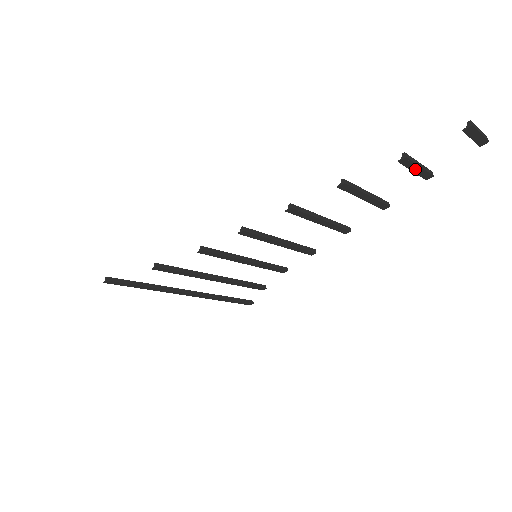
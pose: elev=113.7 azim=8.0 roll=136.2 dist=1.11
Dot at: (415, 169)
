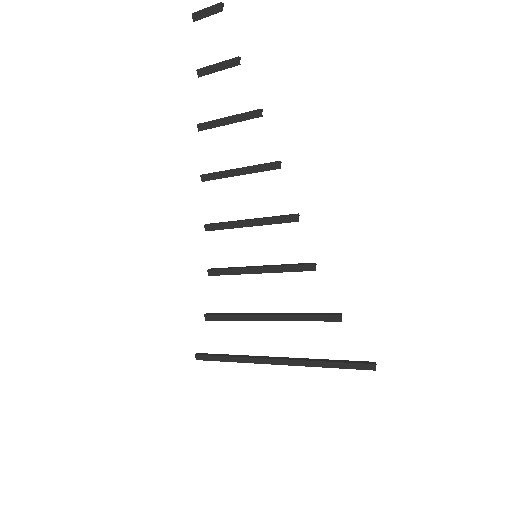
Dot at: (217, 68)
